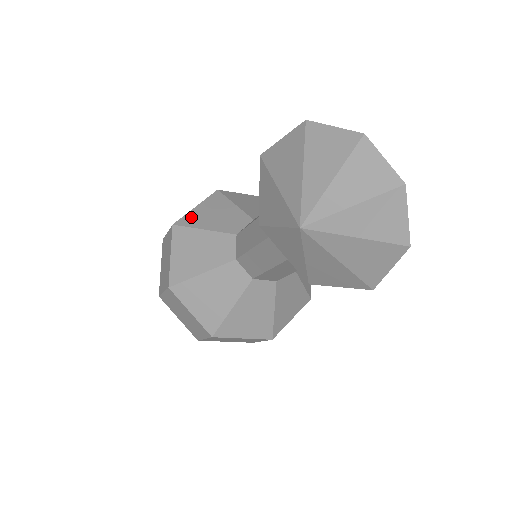
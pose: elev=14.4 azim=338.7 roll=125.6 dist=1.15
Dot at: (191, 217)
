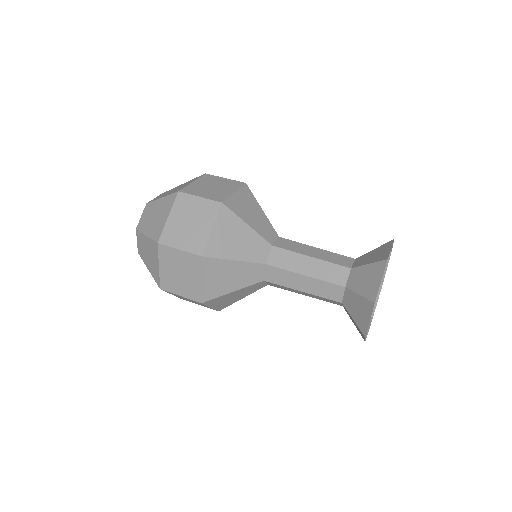
Dot at: (235, 203)
